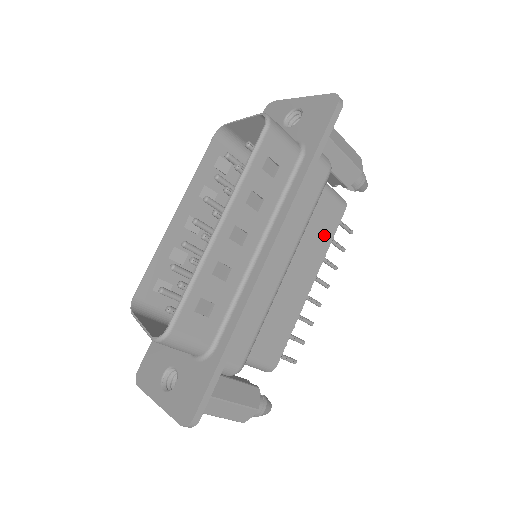
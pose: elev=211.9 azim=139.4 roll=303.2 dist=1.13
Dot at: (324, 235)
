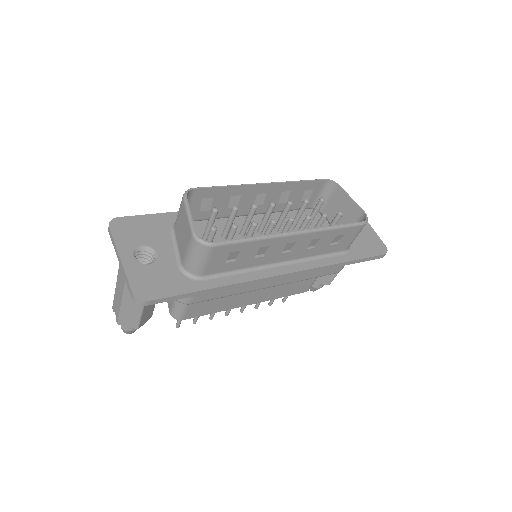
Dot at: (287, 291)
